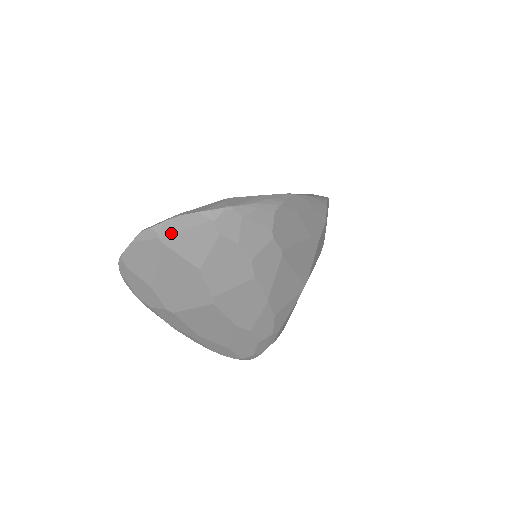
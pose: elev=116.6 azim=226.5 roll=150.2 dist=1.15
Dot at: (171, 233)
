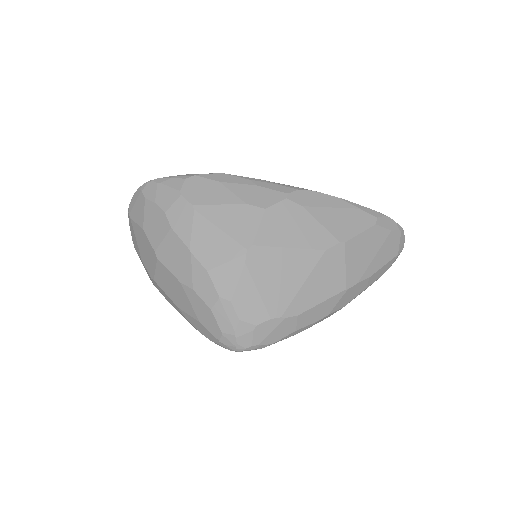
Dot at: (132, 209)
